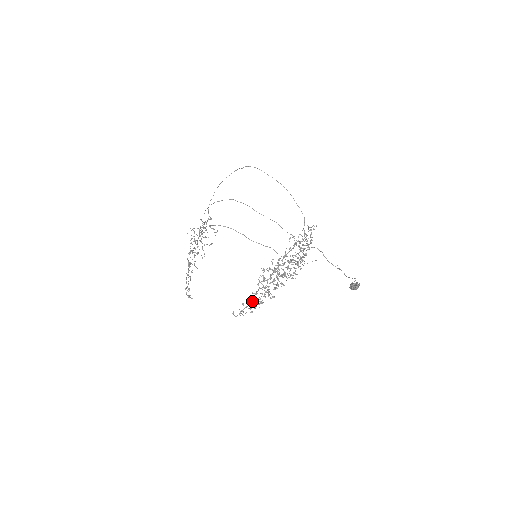
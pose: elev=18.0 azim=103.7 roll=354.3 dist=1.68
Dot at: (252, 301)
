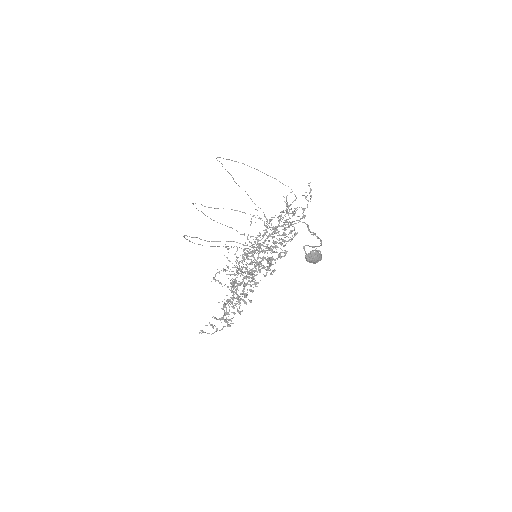
Dot at: (224, 312)
